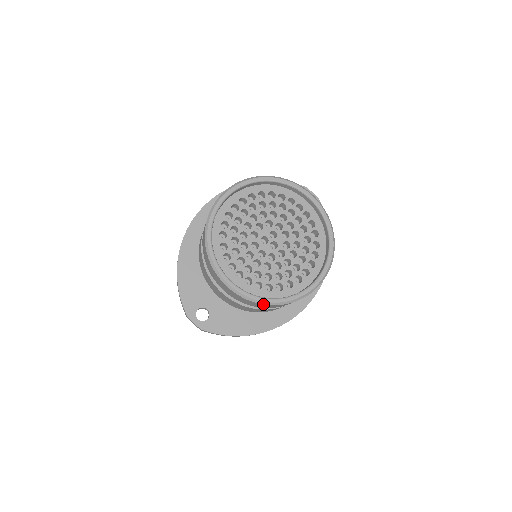
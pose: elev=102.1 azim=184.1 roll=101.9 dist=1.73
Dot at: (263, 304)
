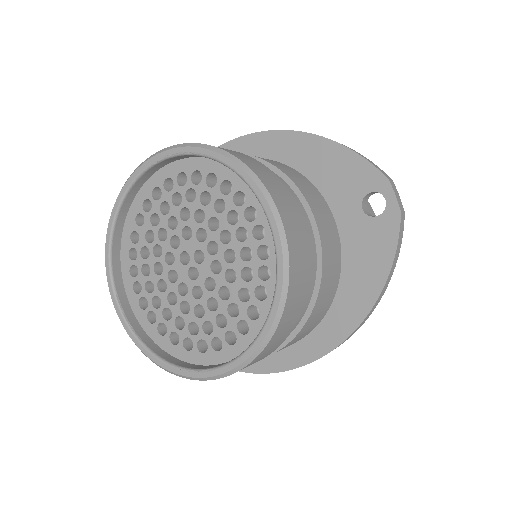
Dot at: (138, 347)
